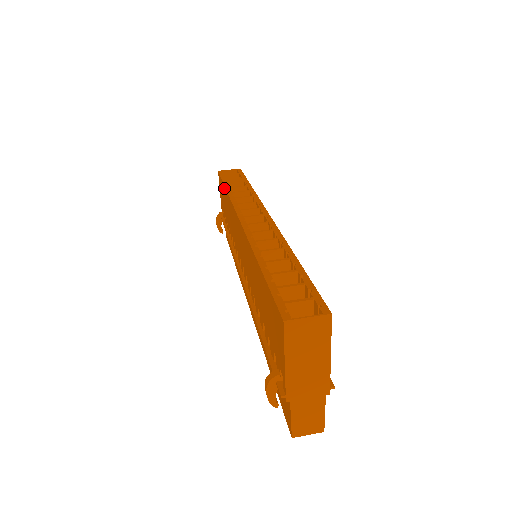
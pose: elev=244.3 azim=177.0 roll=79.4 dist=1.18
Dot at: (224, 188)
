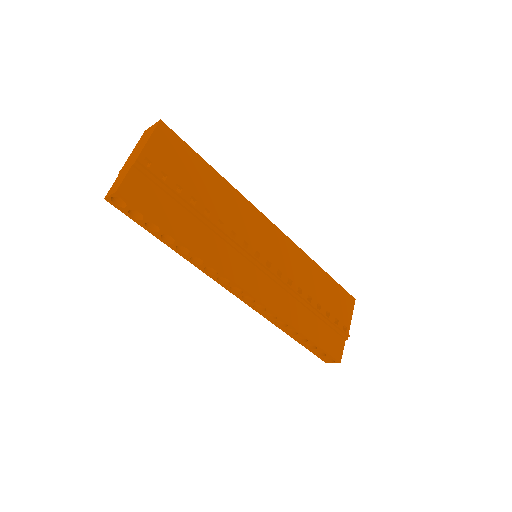
Dot at: occluded
